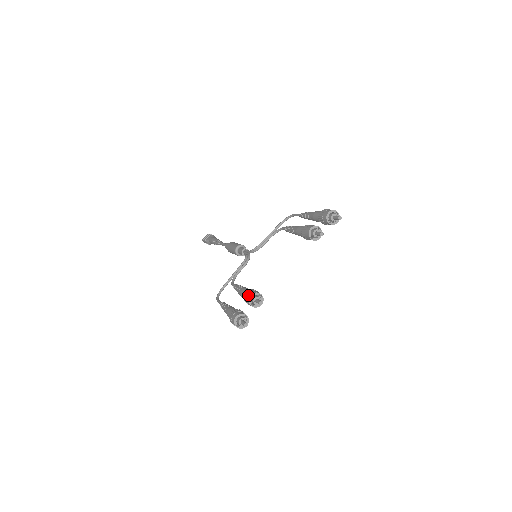
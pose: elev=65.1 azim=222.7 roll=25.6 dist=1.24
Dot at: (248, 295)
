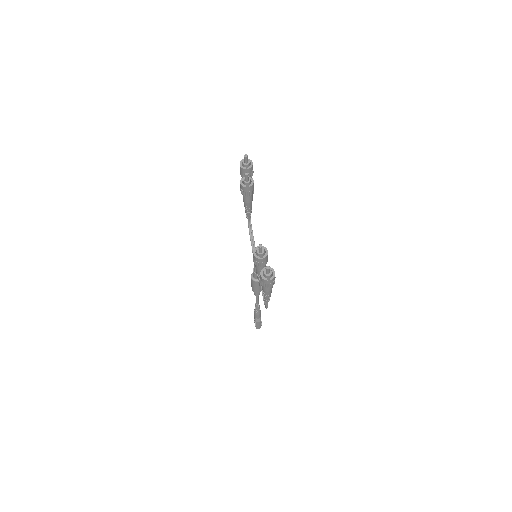
Dot at: (253, 257)
